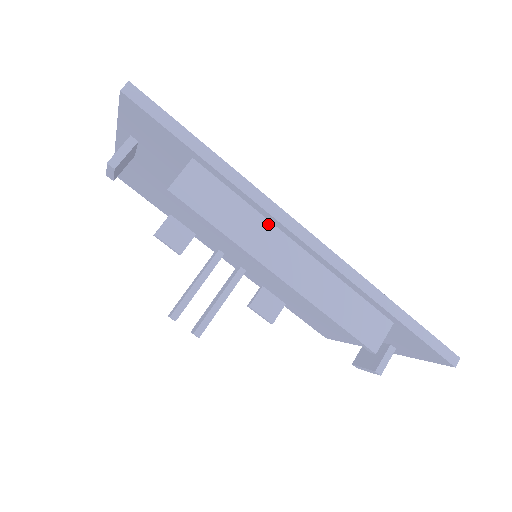
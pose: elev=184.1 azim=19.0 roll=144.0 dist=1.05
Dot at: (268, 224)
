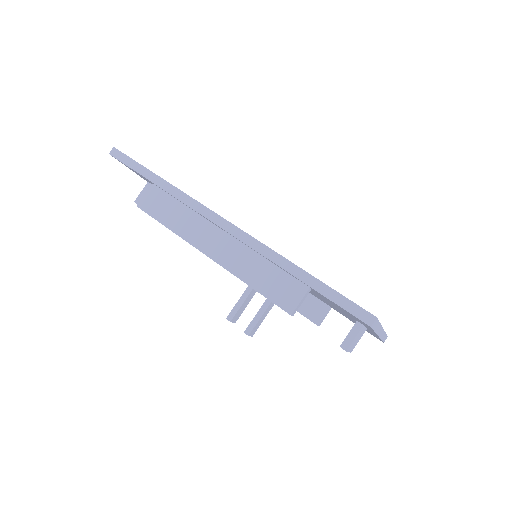
Dot at: (200, 218)
